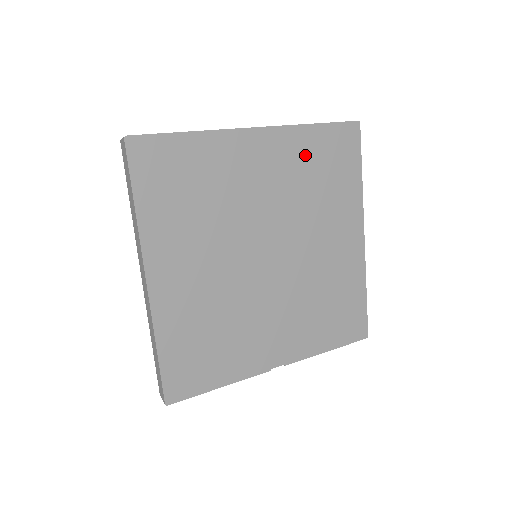
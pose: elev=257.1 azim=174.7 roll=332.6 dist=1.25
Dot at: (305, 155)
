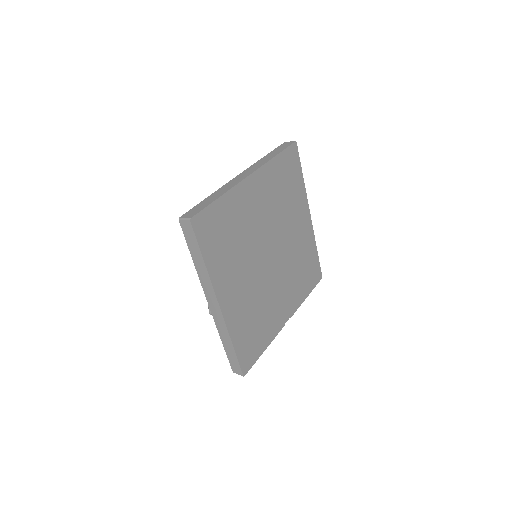
Dot at: (276, 179)
